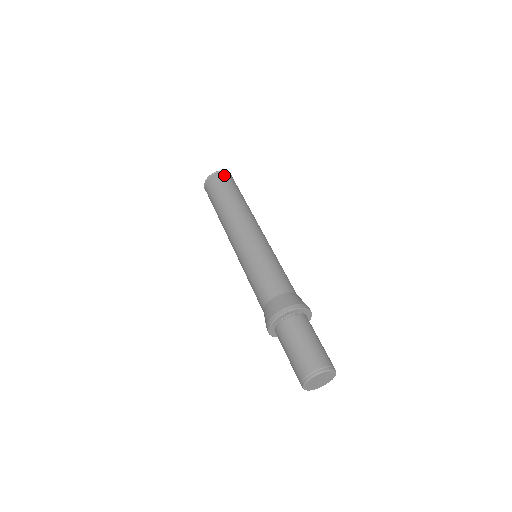
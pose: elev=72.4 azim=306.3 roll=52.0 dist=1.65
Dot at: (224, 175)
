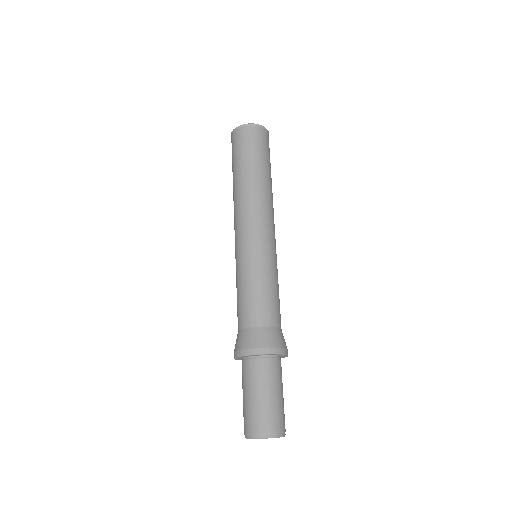
Dot at: (264, 134)
